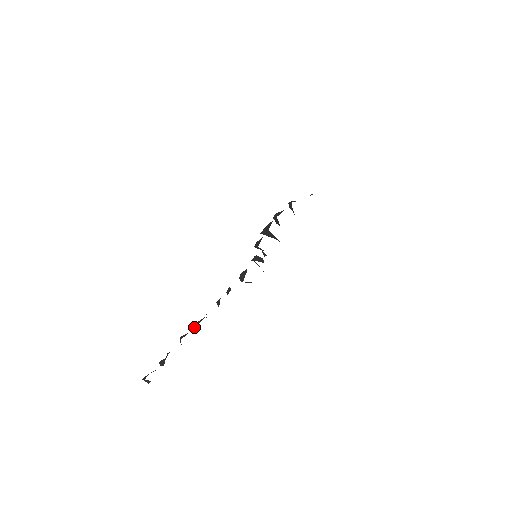
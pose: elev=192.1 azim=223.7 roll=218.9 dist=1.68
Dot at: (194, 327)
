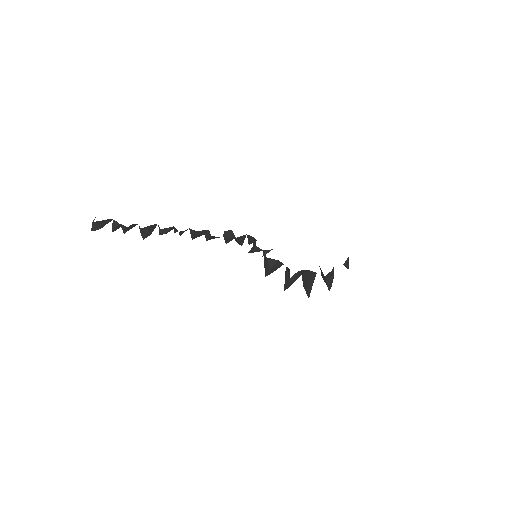
Dot at: (160, 232)
